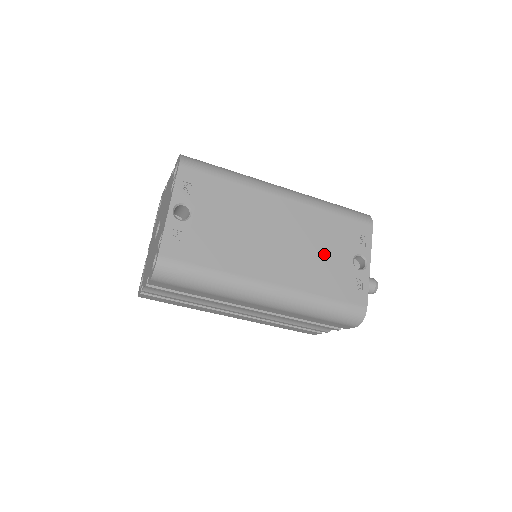
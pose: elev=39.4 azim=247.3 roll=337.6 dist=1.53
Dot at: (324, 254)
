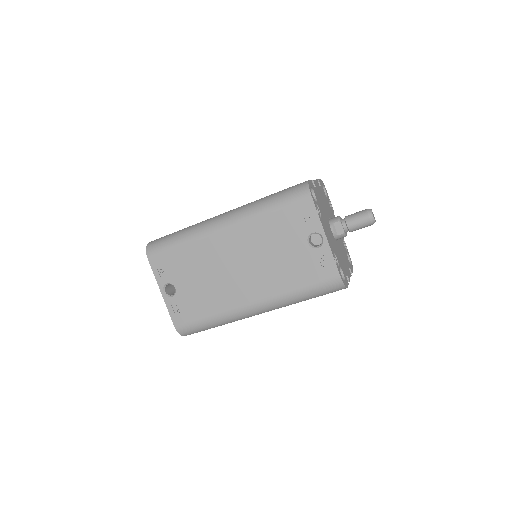
Dot at: (280, 254)
